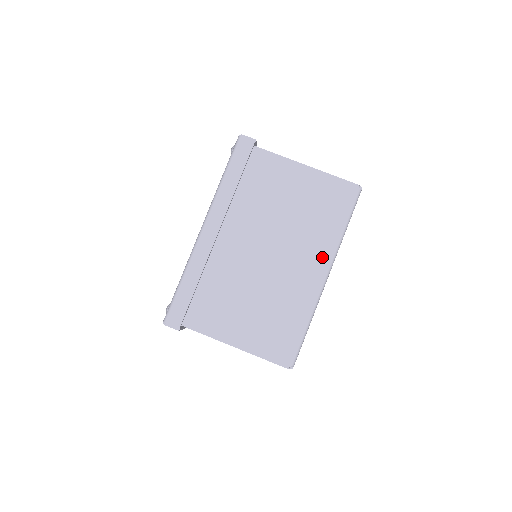
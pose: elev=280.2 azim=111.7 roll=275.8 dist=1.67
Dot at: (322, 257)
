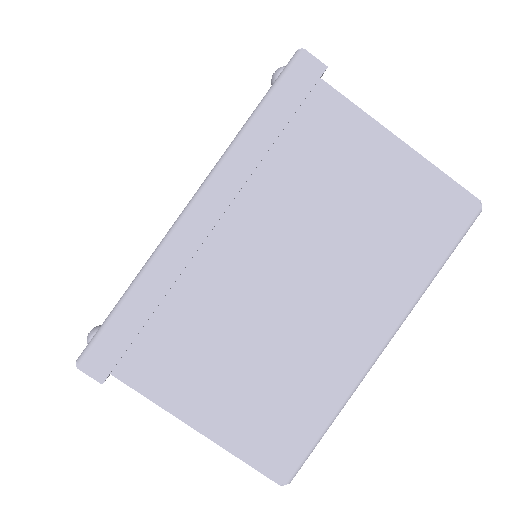
Dot at: (386, 311)
